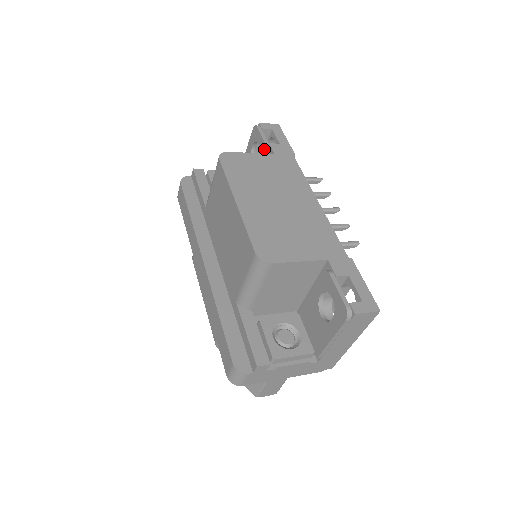
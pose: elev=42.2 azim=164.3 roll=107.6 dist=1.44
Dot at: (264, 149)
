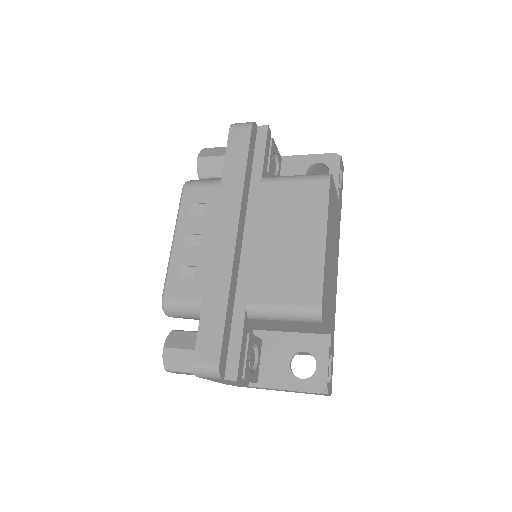
Dot at: occluded
